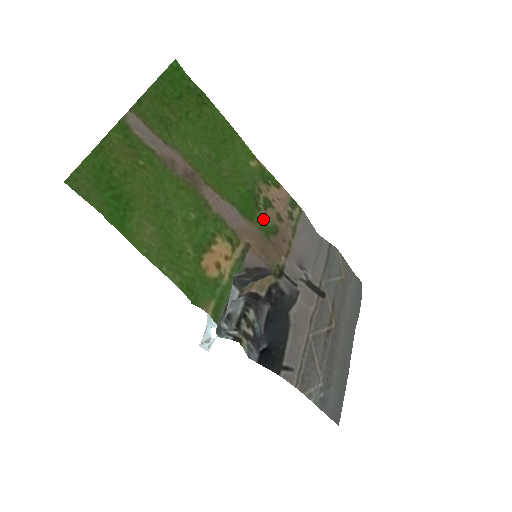
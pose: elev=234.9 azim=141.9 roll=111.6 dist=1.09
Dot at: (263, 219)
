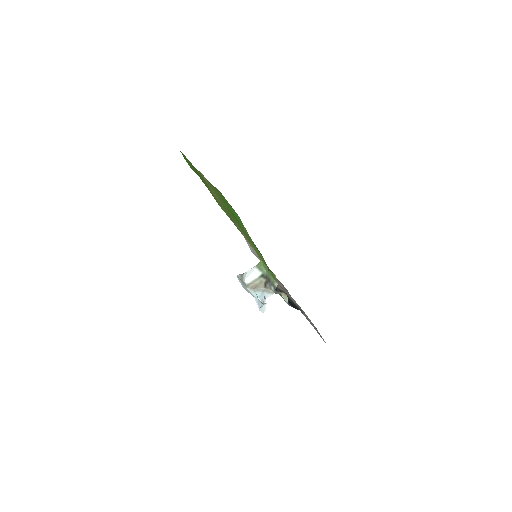
Dot at: occluded
